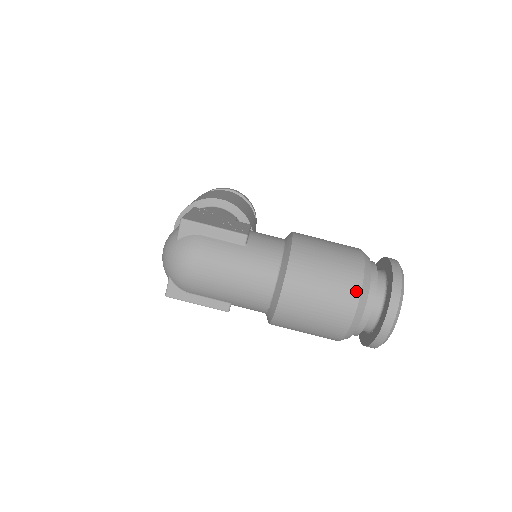
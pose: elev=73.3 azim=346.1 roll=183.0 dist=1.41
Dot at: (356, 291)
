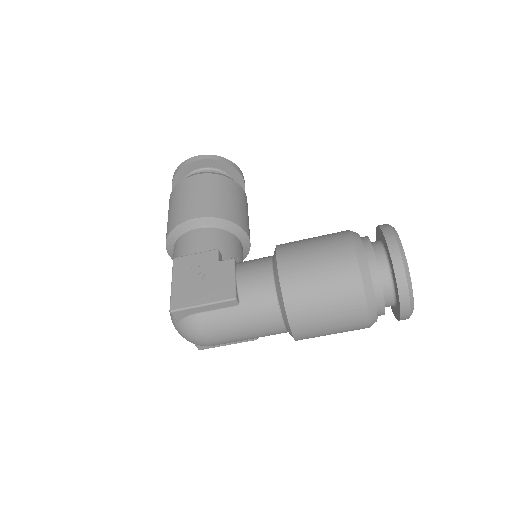
Dot at: (362, 307)
